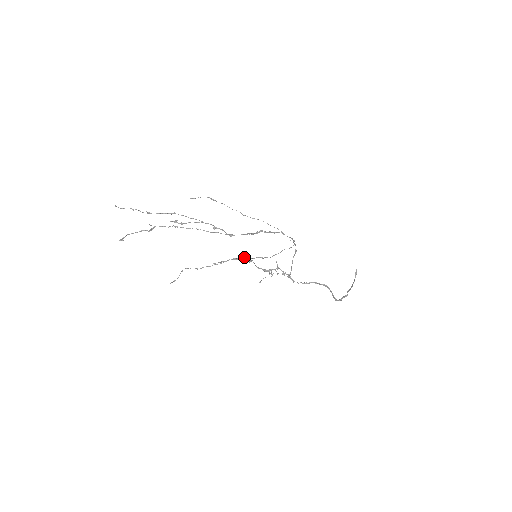
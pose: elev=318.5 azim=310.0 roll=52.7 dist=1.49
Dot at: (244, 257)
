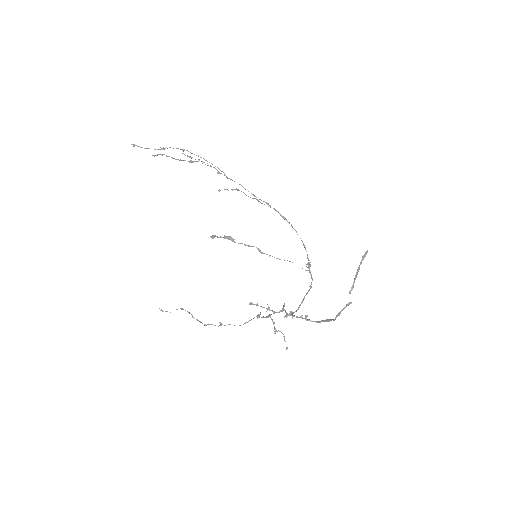
Dot at: occluded
